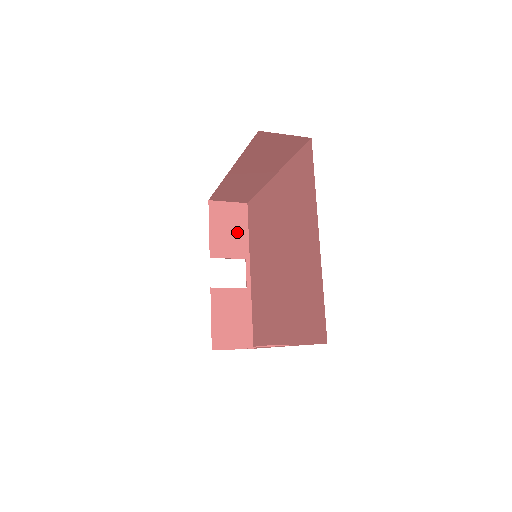
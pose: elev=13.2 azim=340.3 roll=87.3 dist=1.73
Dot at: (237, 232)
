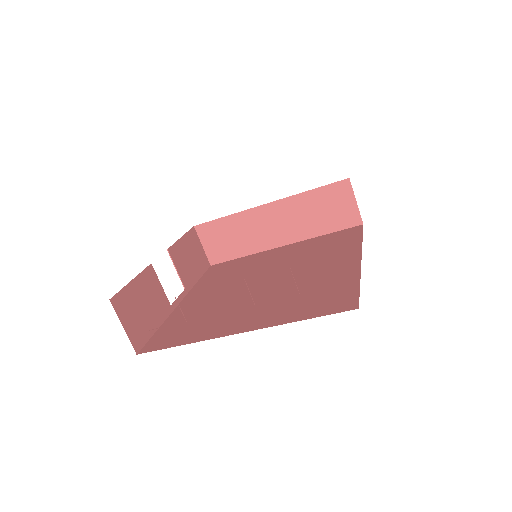
Dot at: (194, 267)
